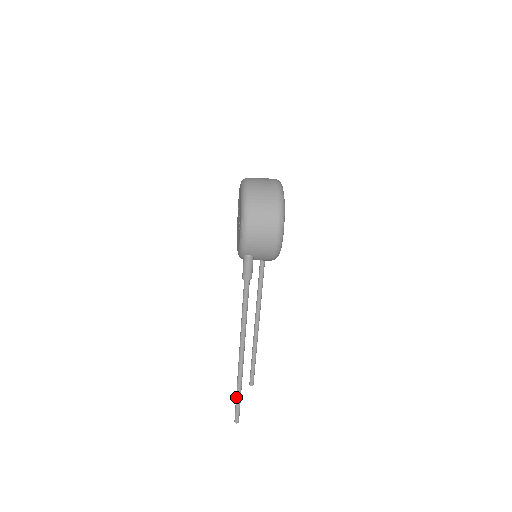
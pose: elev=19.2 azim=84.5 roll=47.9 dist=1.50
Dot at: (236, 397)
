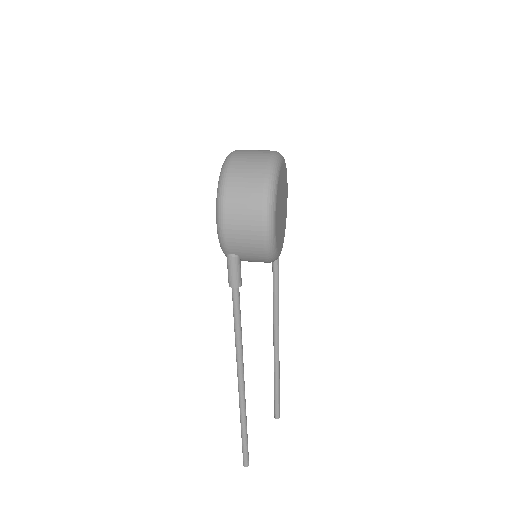
Dot at: (241, 435)
